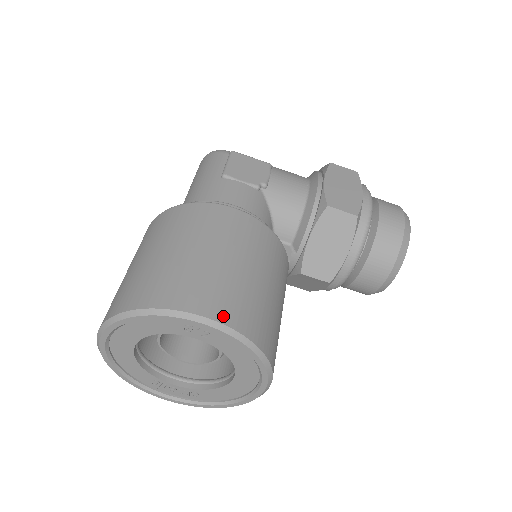
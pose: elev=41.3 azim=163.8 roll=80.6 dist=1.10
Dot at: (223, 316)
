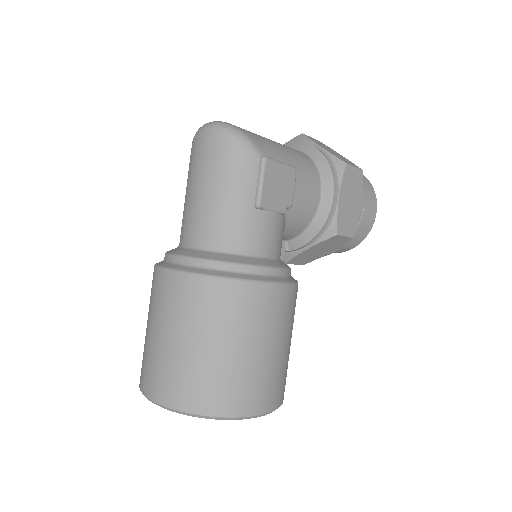
Dot at: (275, 404)
